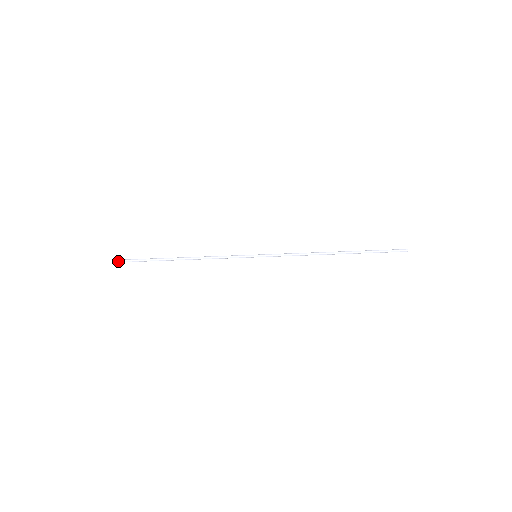
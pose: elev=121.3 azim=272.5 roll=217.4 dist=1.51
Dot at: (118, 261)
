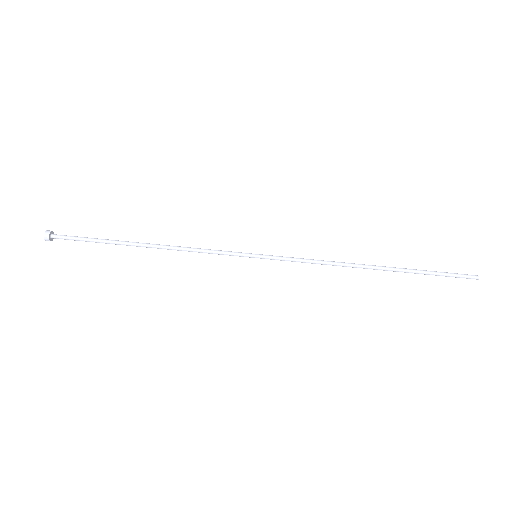
Dot at: (52, 236)
